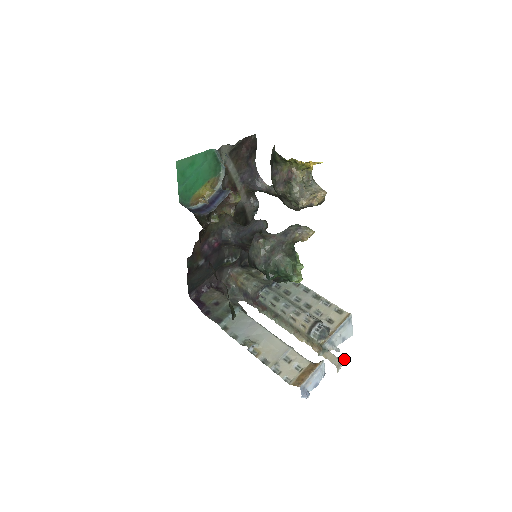
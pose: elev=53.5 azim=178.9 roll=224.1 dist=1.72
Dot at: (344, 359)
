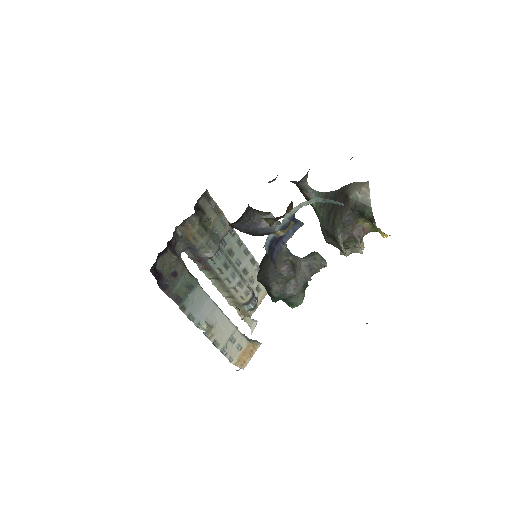
Dot at: (256, 321)
